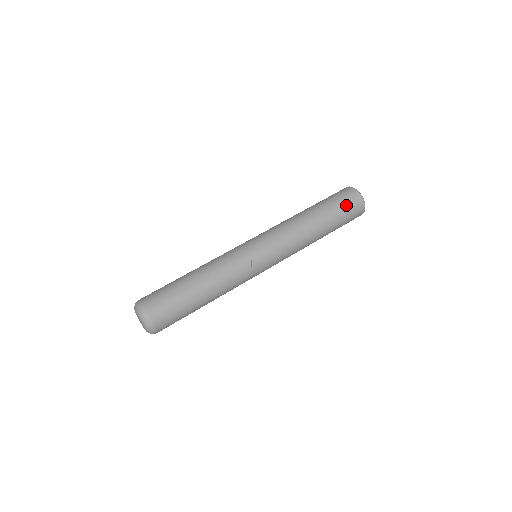
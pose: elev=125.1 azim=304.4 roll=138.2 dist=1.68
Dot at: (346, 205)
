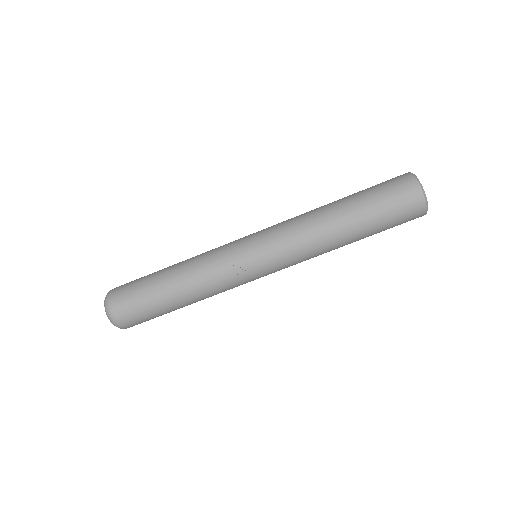
Dot at: (393, 203)
